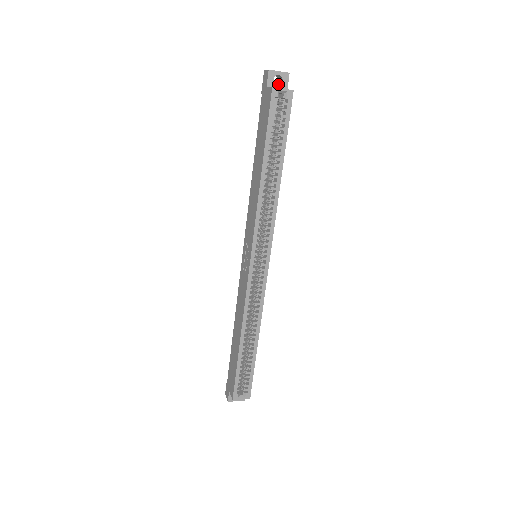
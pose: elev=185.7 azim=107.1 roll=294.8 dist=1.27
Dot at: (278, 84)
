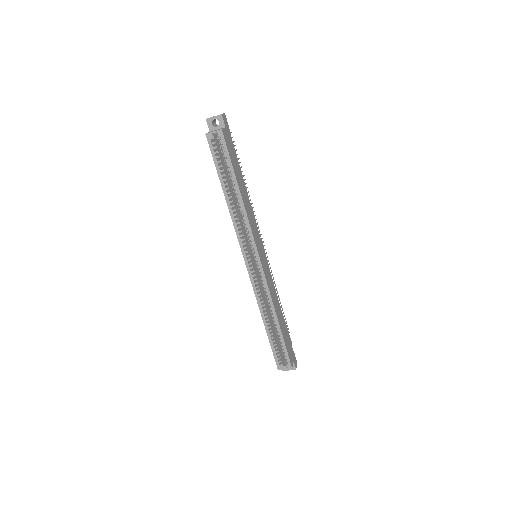
Dot at: (219, 125)
